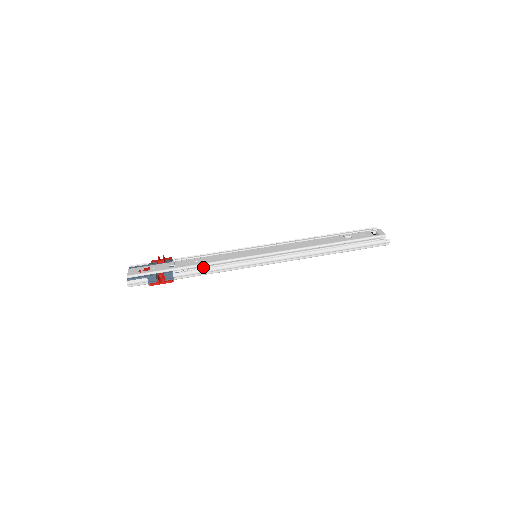
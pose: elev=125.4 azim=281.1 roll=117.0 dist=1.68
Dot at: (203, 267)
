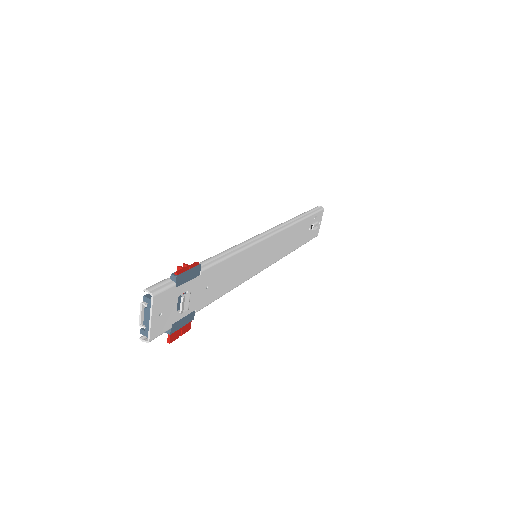
Dot at: occluded
